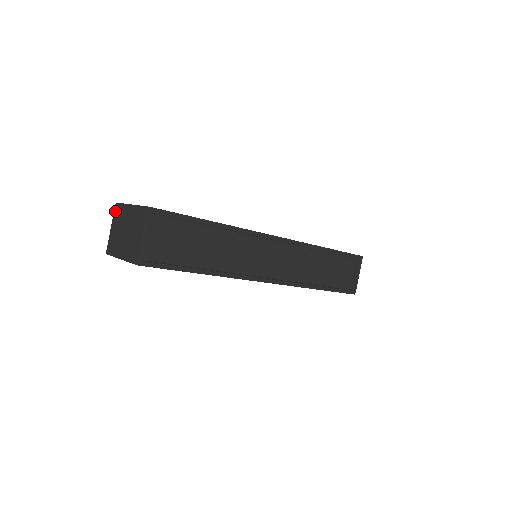
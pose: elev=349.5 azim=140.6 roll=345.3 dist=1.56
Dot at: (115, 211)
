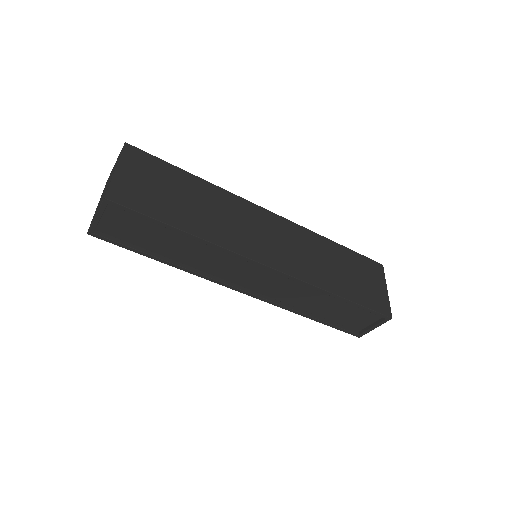
Dot at: occluded
